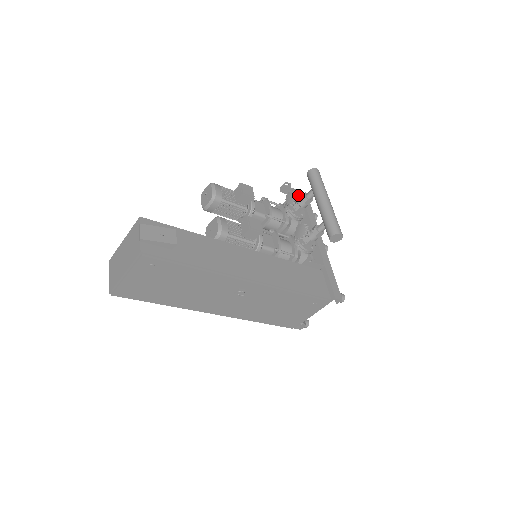
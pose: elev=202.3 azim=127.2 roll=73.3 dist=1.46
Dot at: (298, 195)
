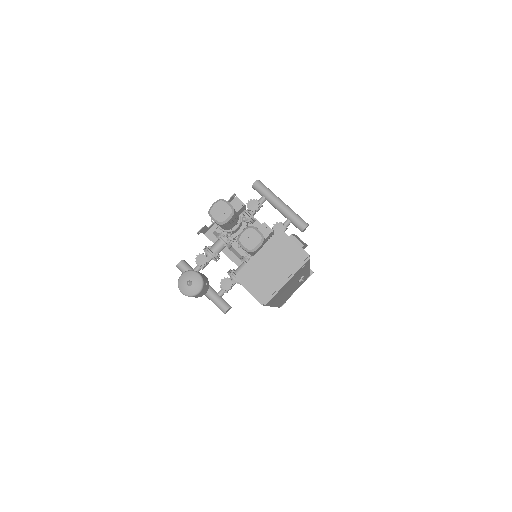
Dot at: occluded
